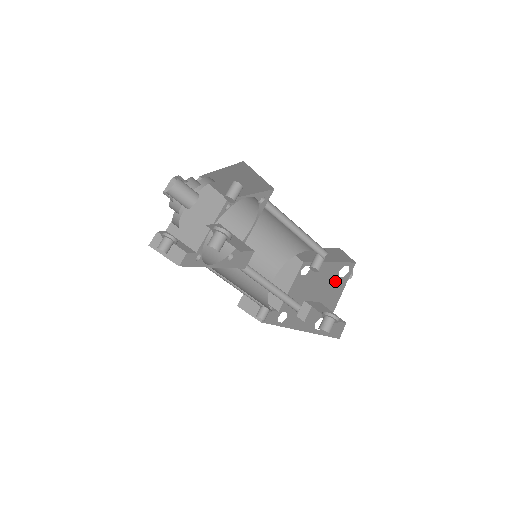
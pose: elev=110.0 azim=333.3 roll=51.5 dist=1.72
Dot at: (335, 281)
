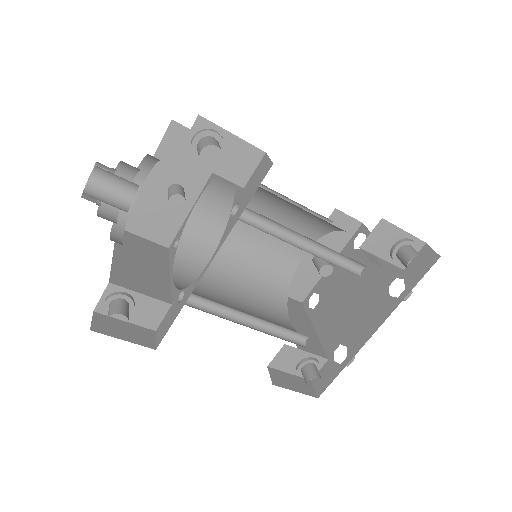
Dot at: (361, 255)
